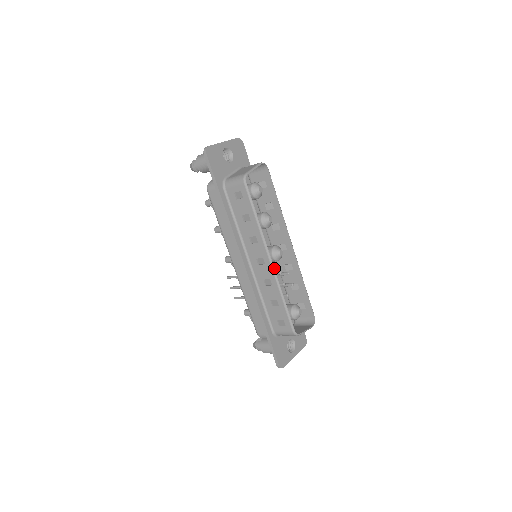
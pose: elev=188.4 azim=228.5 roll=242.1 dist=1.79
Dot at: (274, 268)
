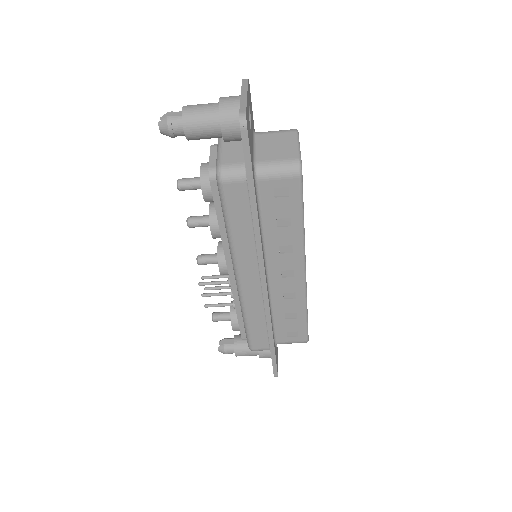
Dot at: occluded
